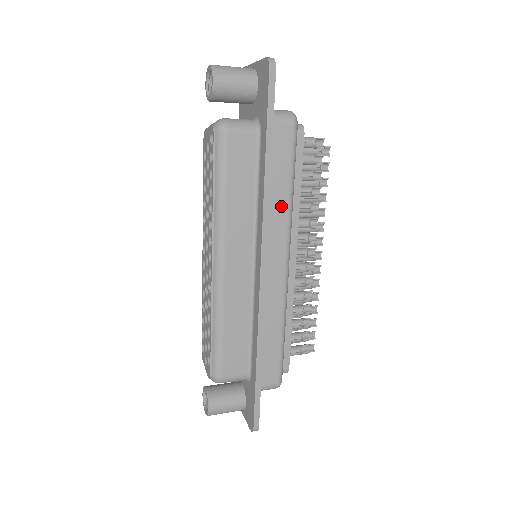
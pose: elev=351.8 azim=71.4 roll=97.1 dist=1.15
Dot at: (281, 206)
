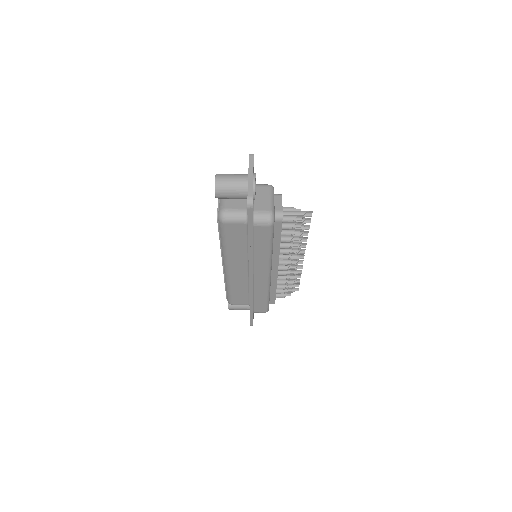
Dot at: (263, 256)
